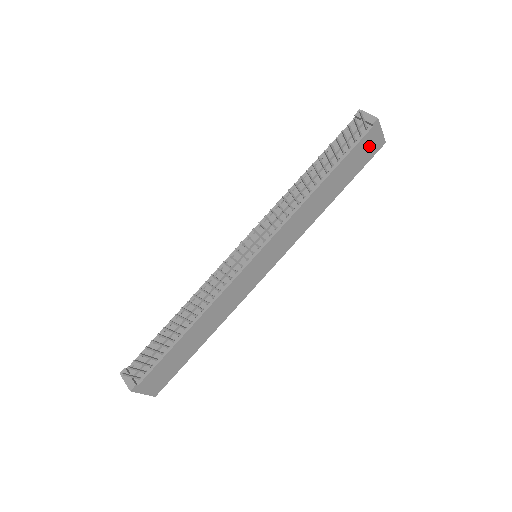
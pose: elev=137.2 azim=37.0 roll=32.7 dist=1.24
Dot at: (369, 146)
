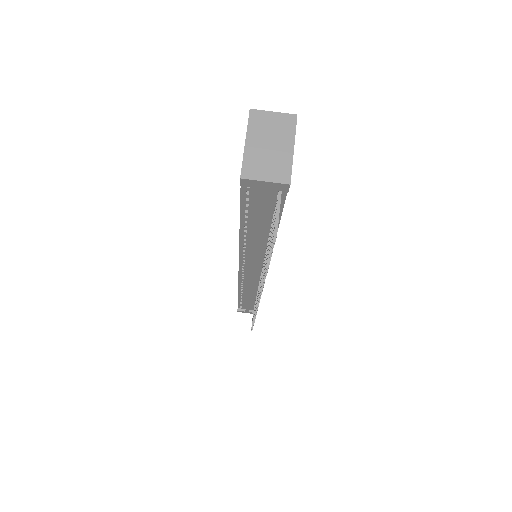
Dot at: occluded
